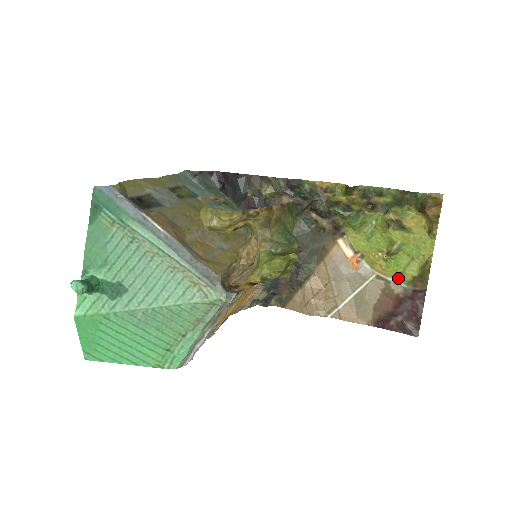
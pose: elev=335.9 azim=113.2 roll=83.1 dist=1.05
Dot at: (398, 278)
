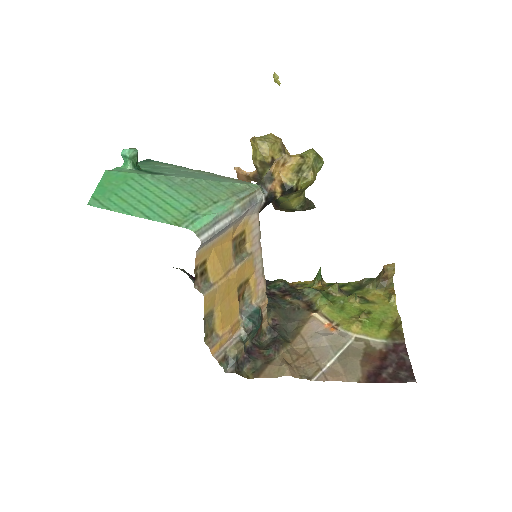
Dot at: (376, 336)
